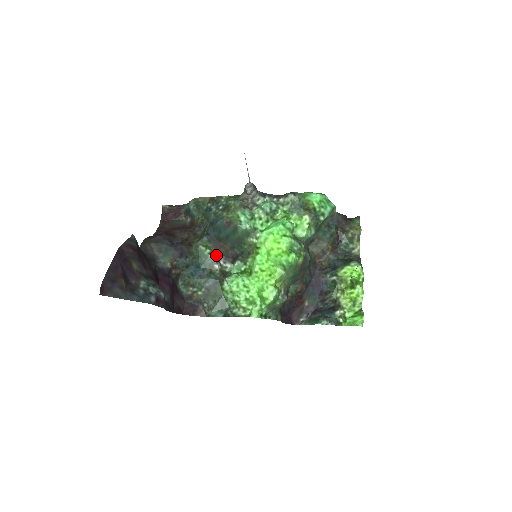
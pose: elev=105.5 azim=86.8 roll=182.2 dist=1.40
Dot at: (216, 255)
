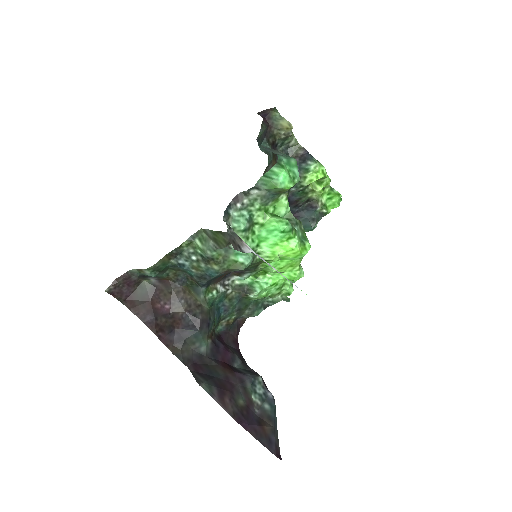
Dot at: (220, 286)
